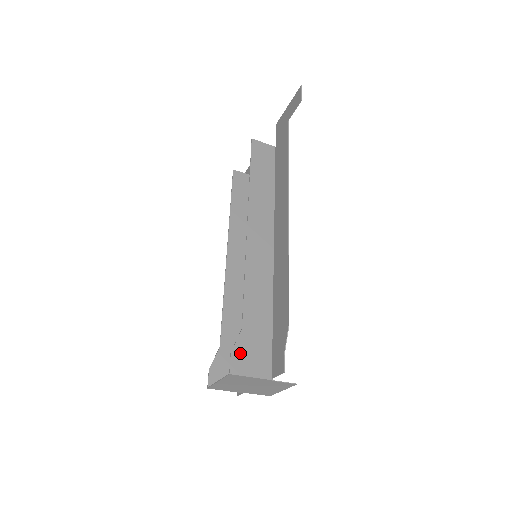
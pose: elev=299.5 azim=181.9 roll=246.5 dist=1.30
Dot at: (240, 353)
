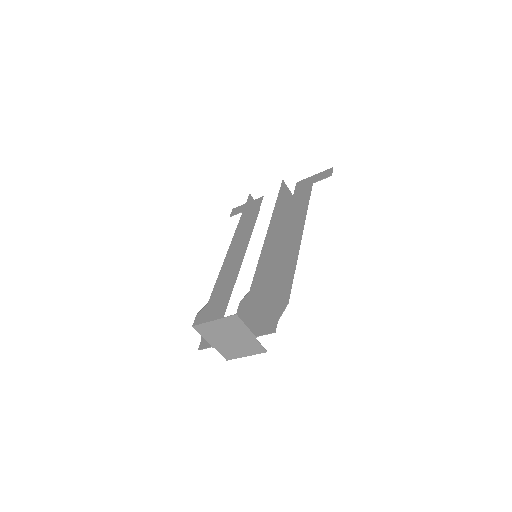
Dot at: (245, 306)
